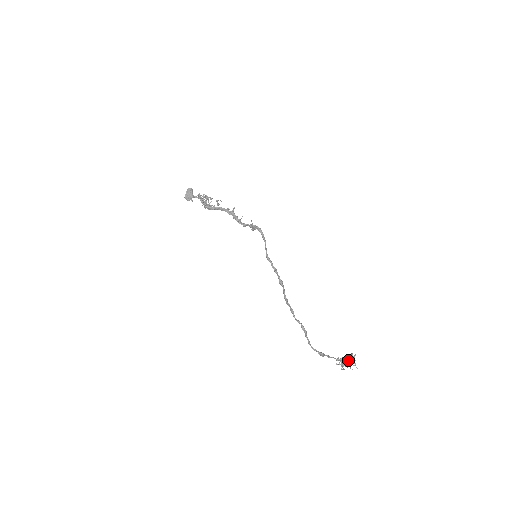
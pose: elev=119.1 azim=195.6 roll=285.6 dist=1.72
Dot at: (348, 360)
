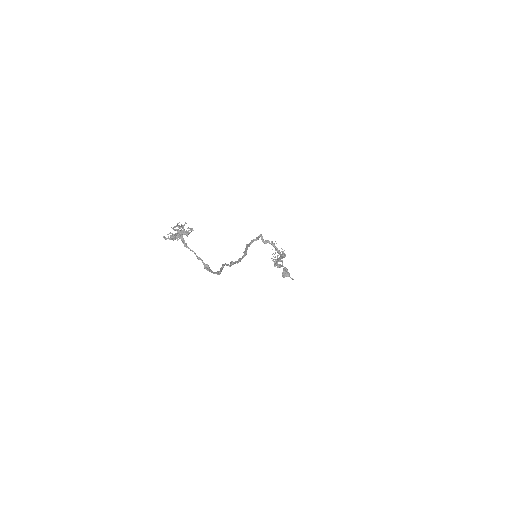
Dot at: occluded
